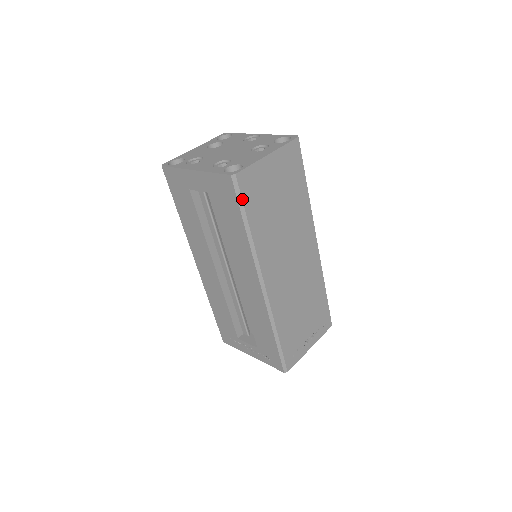
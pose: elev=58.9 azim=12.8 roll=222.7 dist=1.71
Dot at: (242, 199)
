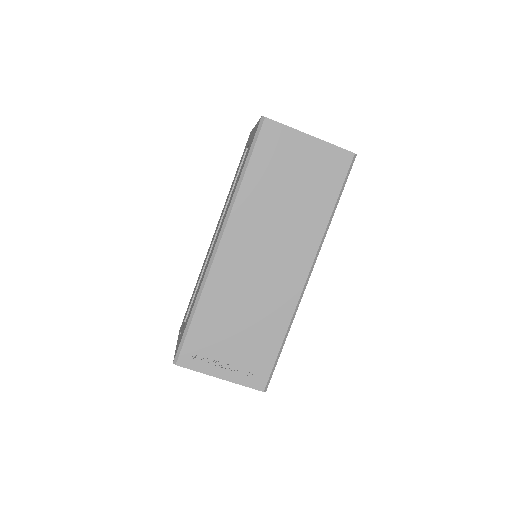
Dot at: (256, 143)
